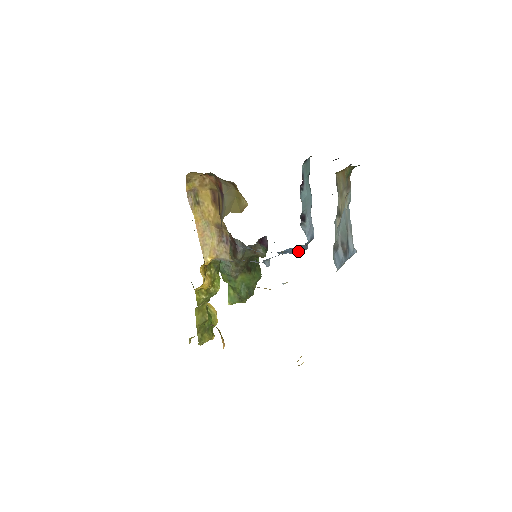
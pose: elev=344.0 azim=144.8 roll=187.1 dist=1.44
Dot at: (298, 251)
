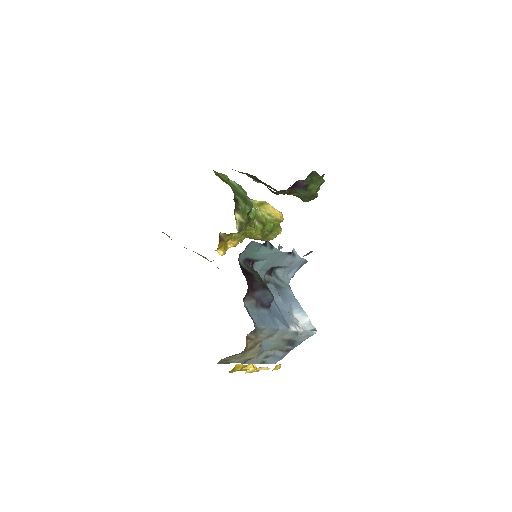
Dot at: occluded
